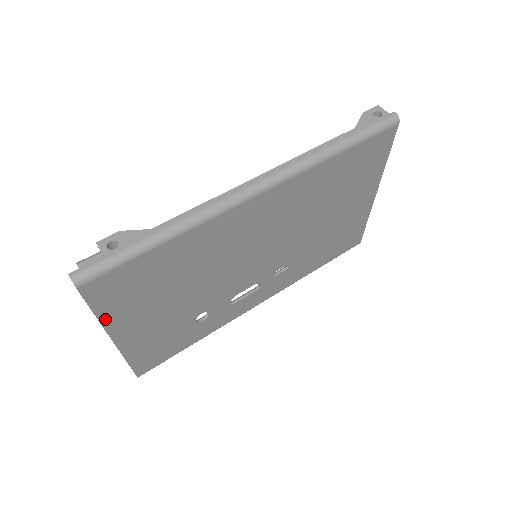
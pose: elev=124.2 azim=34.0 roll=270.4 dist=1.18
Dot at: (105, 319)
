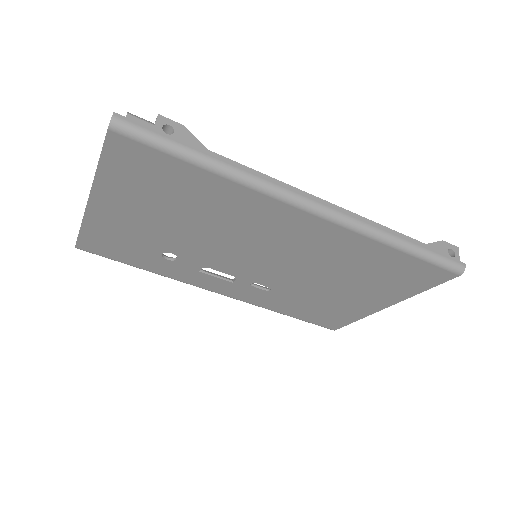
Dot at: (102, 177)
